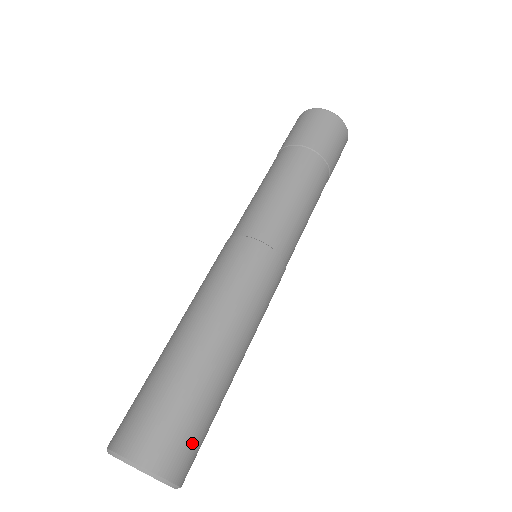
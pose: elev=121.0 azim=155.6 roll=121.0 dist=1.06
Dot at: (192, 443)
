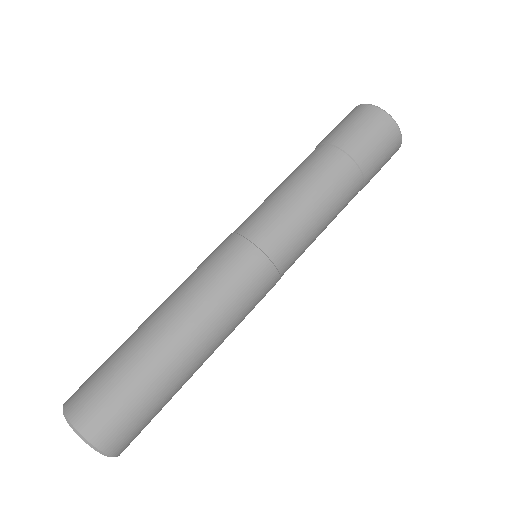
Dot at: occluded
